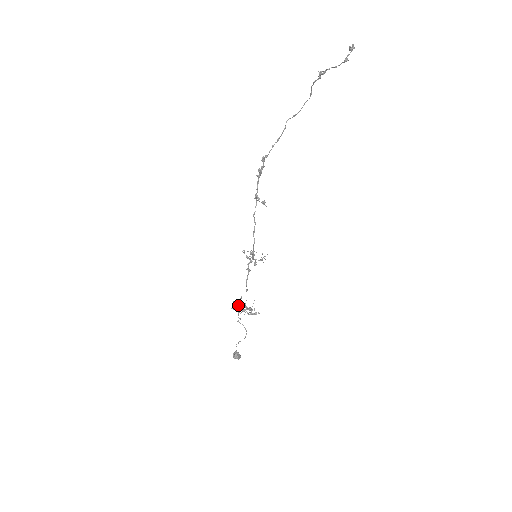
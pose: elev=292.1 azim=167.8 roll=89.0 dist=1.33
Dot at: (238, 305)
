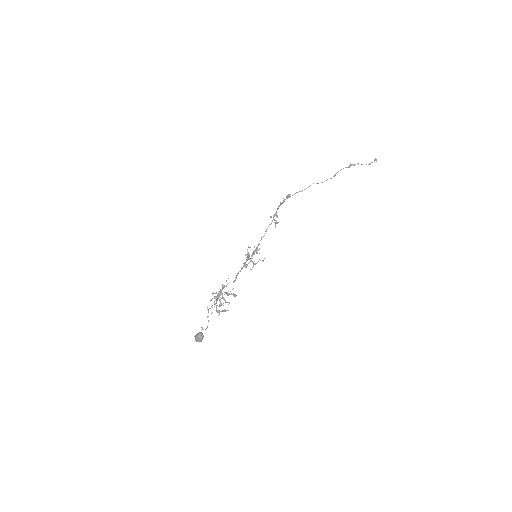
Dot at: (221, 290)
